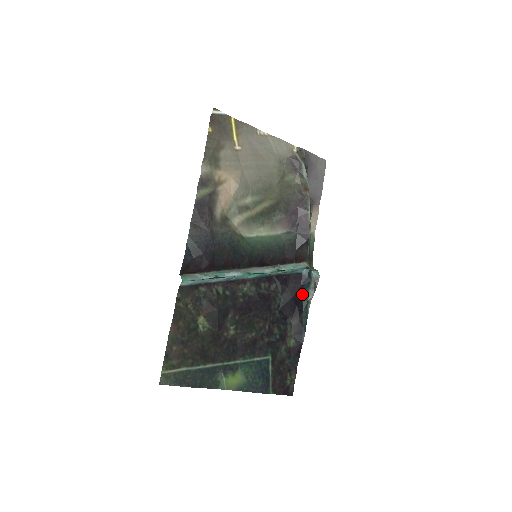
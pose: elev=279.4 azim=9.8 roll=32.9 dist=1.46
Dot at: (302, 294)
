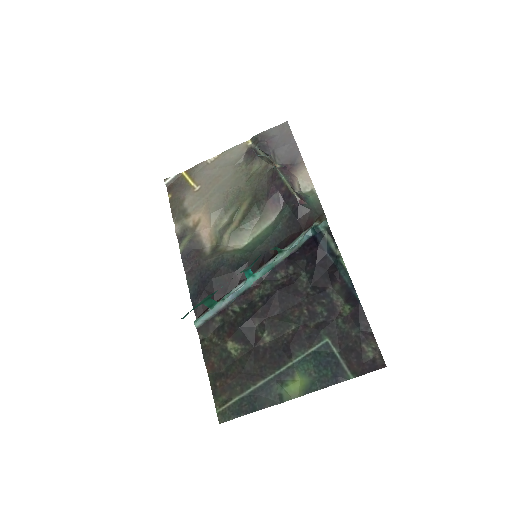
Dot at: (327, 254)
